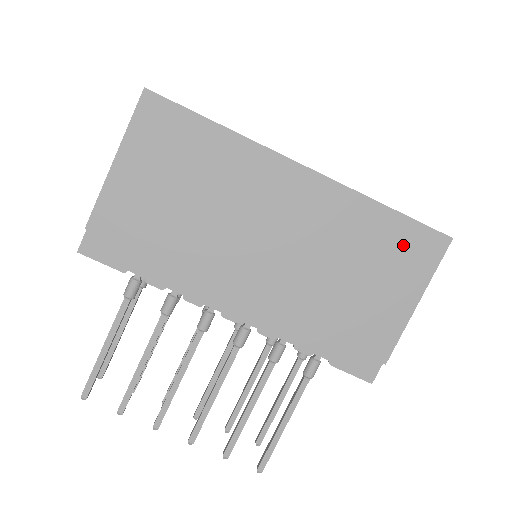
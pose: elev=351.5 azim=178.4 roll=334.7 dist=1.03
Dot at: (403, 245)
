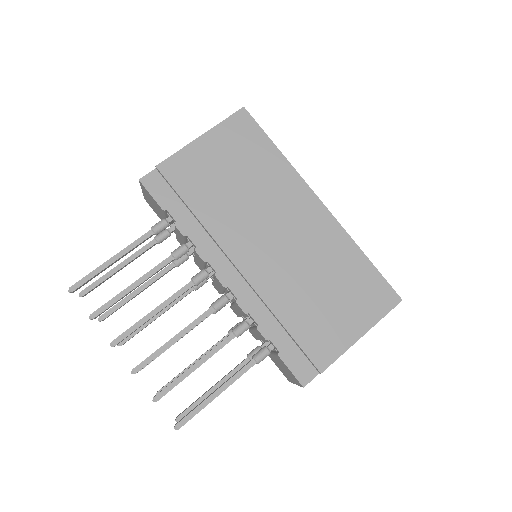
Dot at: (367, 288)
